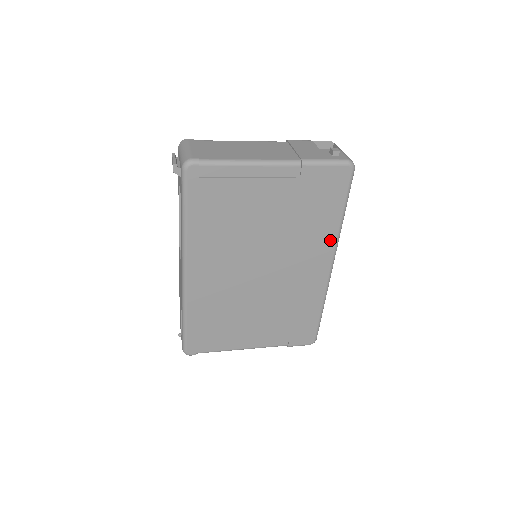
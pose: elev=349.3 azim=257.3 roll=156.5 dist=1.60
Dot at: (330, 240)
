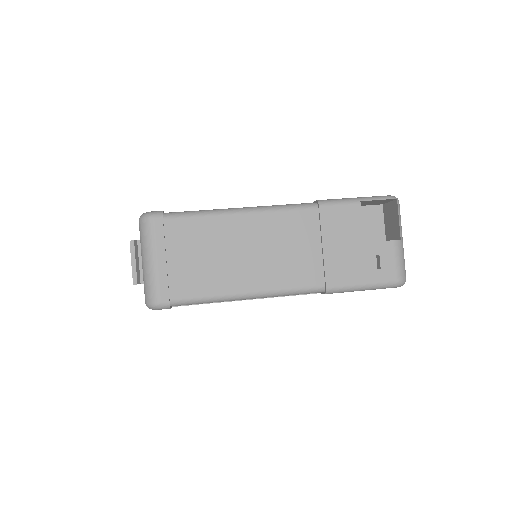
Dot at: occluded
